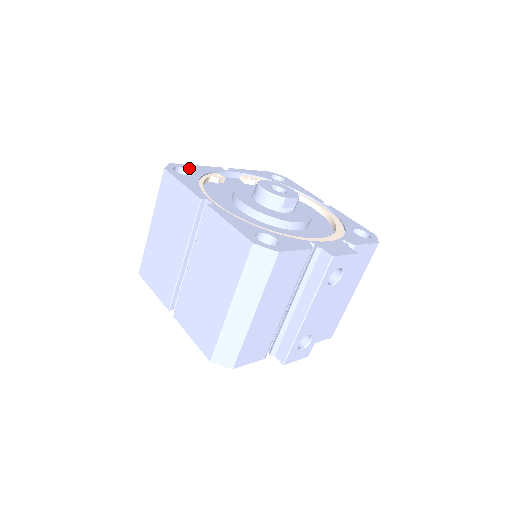
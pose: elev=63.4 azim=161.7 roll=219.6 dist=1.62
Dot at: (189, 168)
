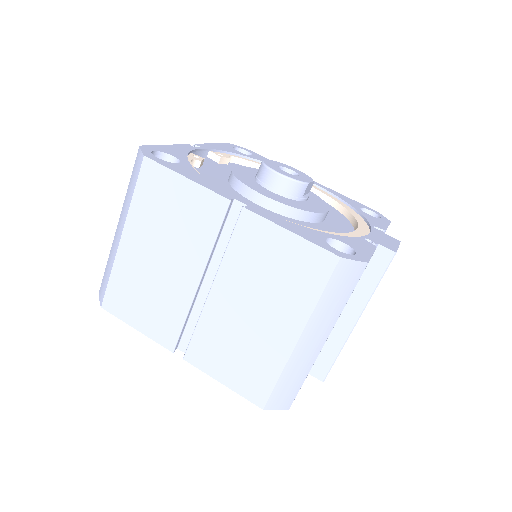
Dot at: (165, 151)
